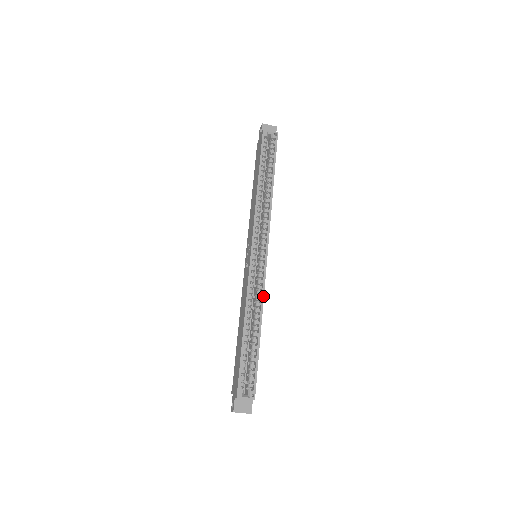
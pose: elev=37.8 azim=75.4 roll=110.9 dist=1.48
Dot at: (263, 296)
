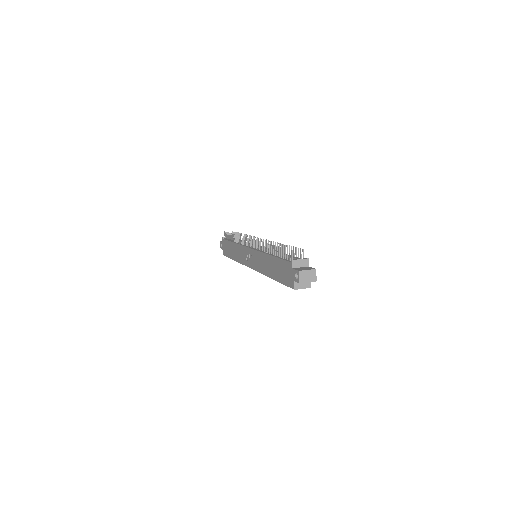
Dot at: occluded
